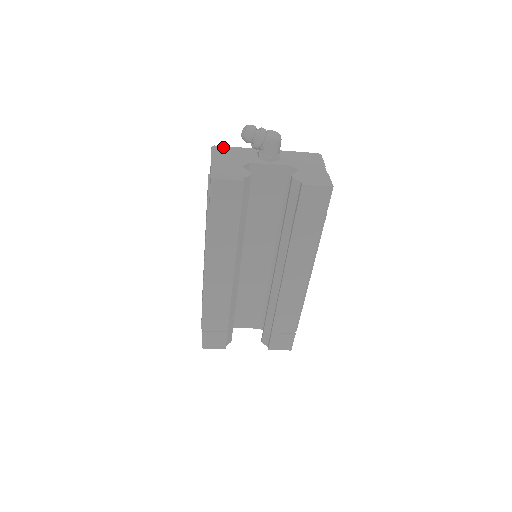
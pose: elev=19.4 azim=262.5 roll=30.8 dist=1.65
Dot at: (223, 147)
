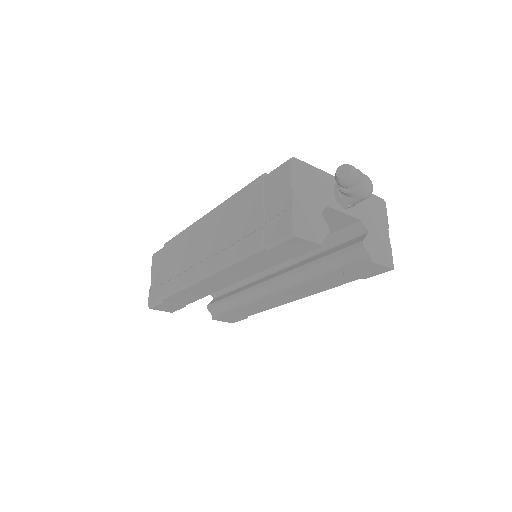
Dot at: (302, 163)
